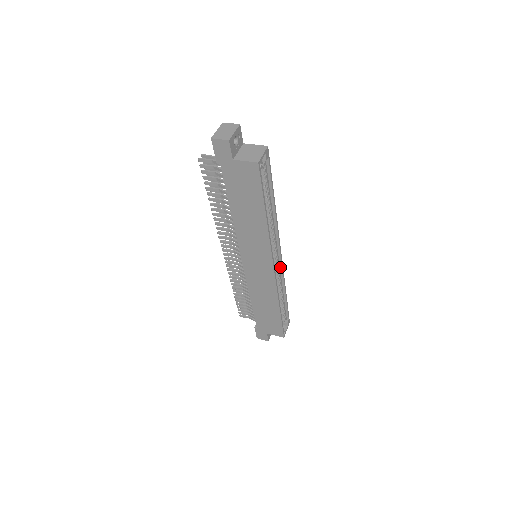
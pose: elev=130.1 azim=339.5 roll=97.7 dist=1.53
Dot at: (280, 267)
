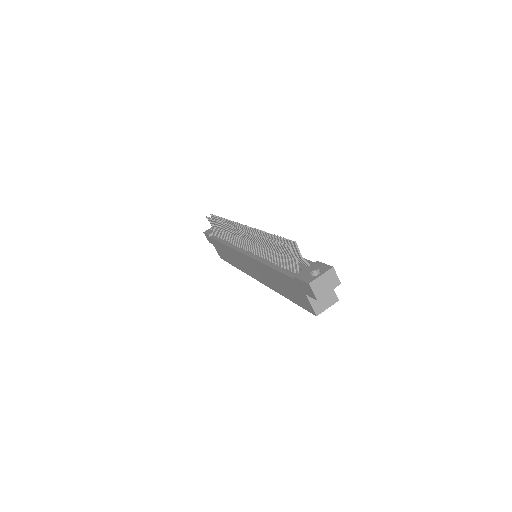
Dot at: occluded
